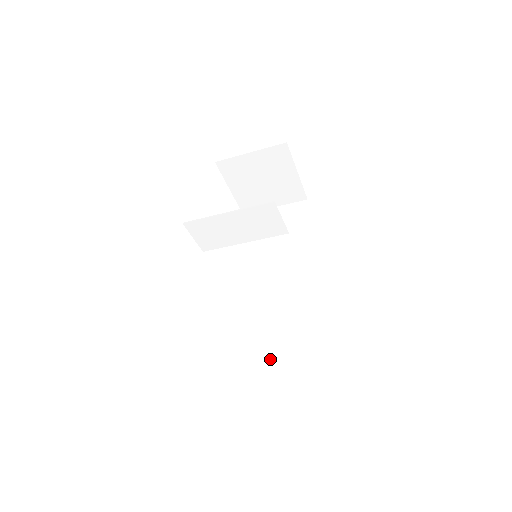
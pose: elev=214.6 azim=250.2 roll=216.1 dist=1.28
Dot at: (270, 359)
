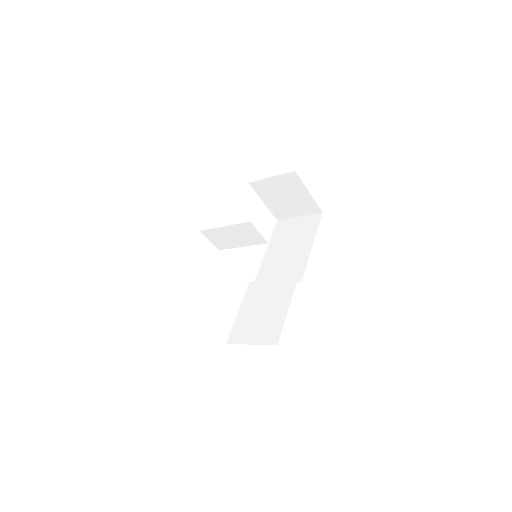
Dot at: (255, 329)
